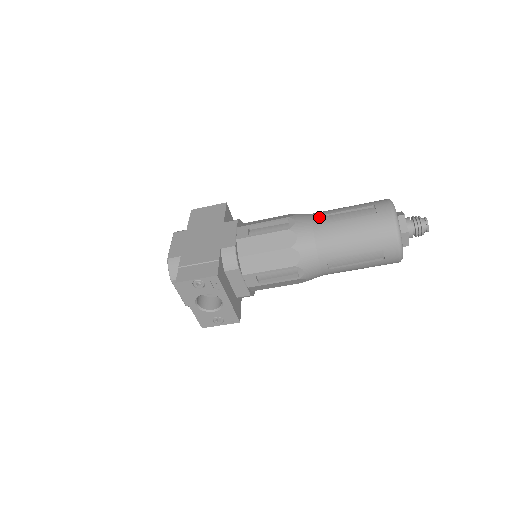
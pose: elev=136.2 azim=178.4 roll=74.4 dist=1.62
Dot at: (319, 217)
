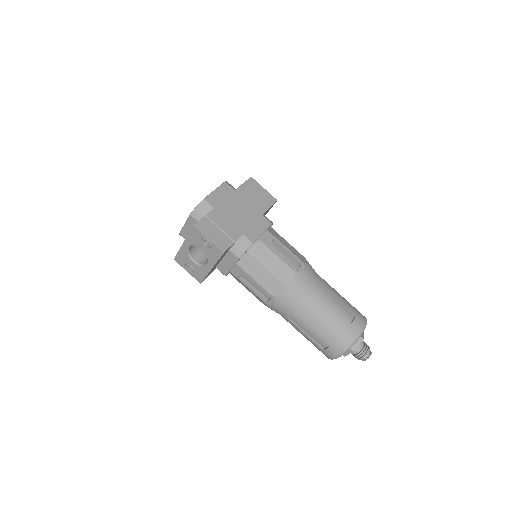
Dot at: (319, 284)
